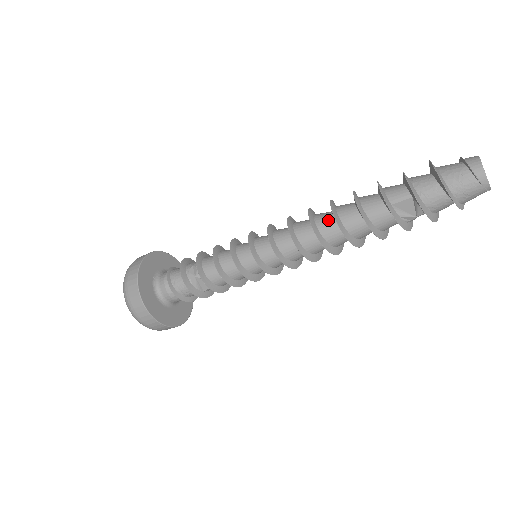
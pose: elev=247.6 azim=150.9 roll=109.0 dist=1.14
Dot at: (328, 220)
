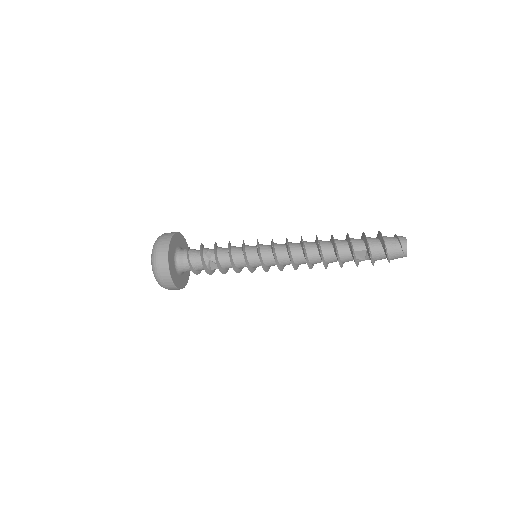
Dot at: (314, 248)
